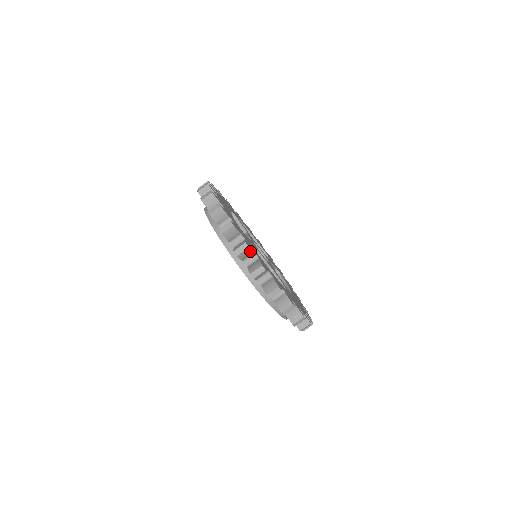
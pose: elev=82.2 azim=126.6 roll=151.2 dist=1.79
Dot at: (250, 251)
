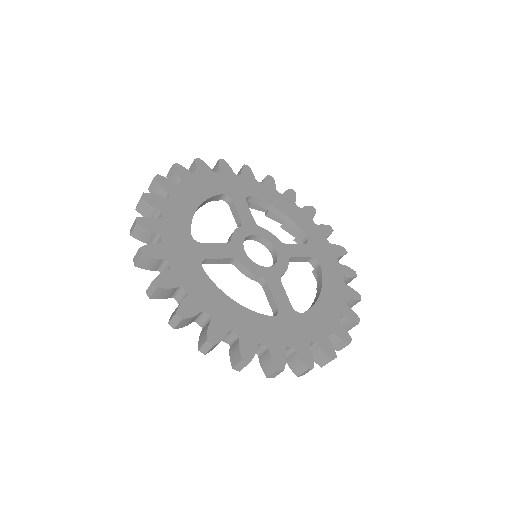
Dot at: (166, 289)
